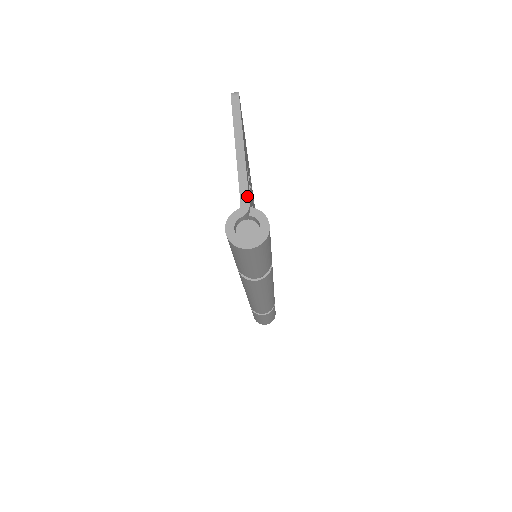
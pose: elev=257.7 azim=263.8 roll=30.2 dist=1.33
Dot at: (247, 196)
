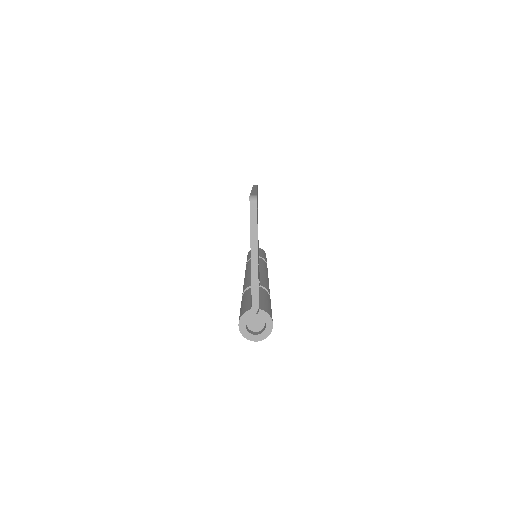
Dot at: (257, 300)
